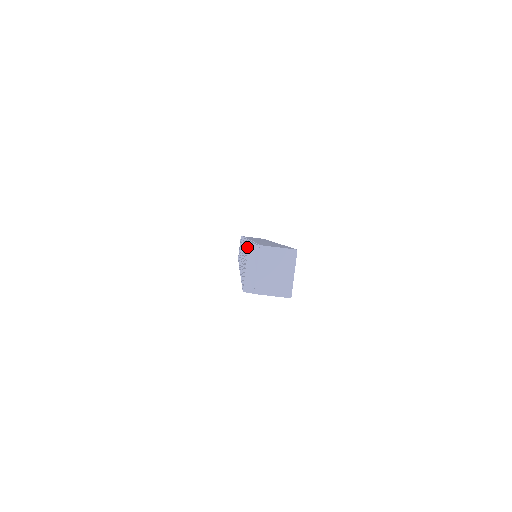
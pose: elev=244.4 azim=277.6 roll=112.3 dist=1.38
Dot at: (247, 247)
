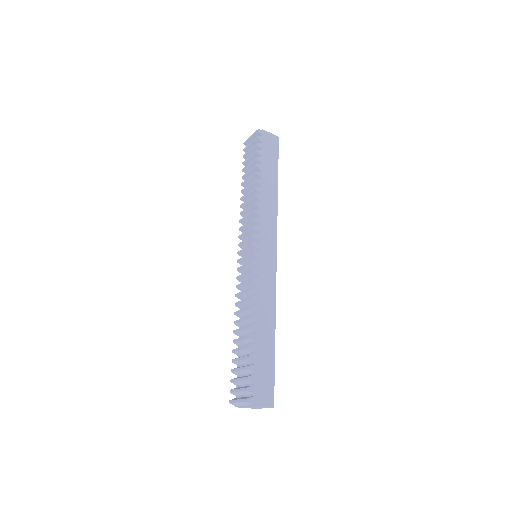
Dot at: (245, 389)
